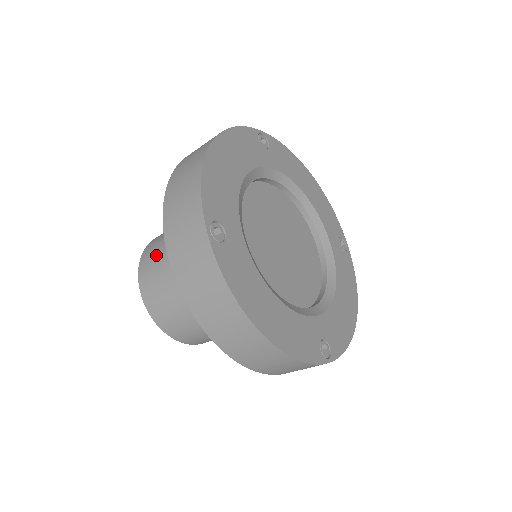
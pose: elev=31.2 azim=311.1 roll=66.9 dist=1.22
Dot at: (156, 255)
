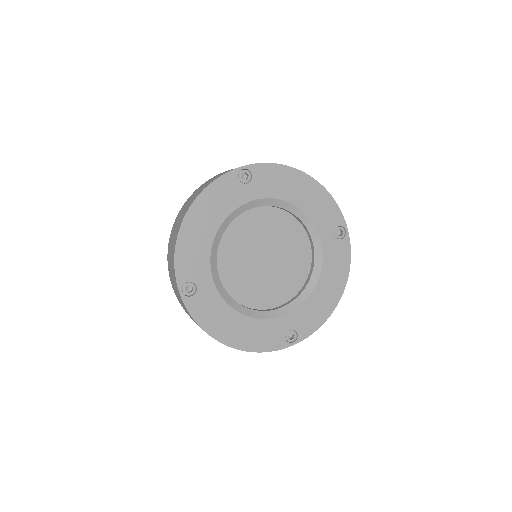
Dot at: occluded
